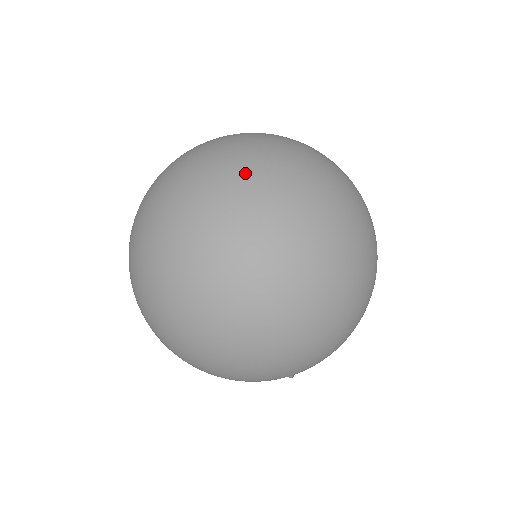
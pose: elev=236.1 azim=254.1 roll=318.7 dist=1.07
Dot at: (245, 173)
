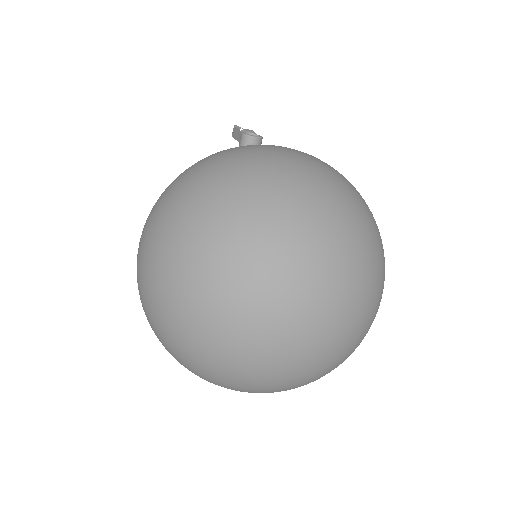
Dot at: (349, 291)
